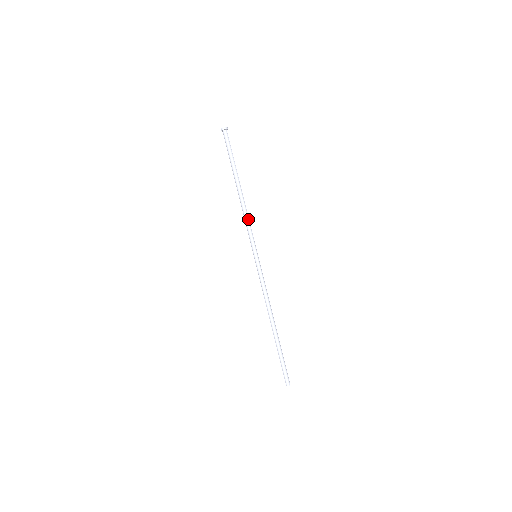
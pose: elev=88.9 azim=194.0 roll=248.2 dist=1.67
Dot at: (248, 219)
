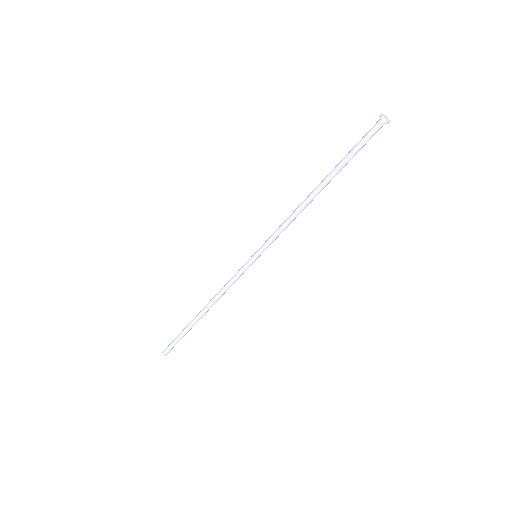
Dot at: (289, 223)
